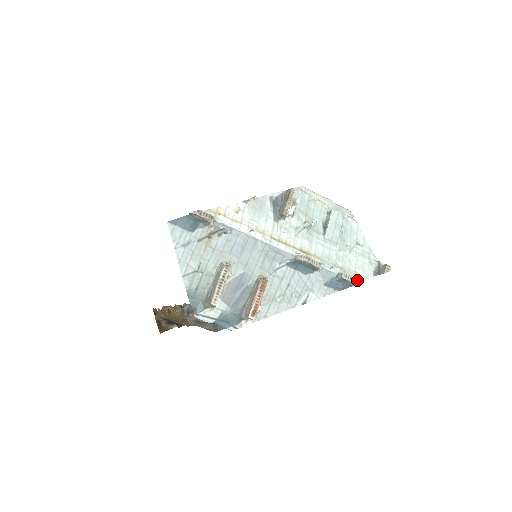
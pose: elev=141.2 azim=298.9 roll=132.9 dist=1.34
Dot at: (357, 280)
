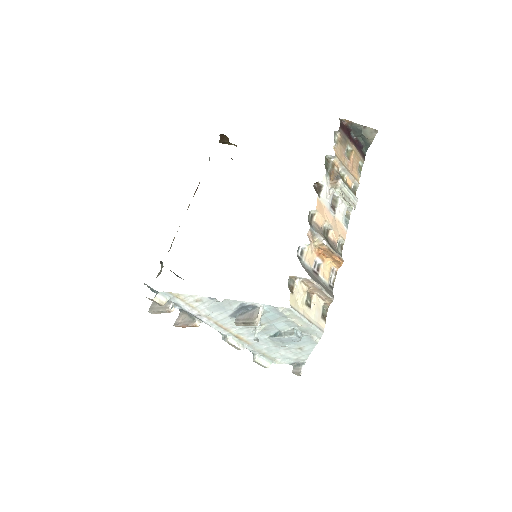
Dot at: (264, 366)
